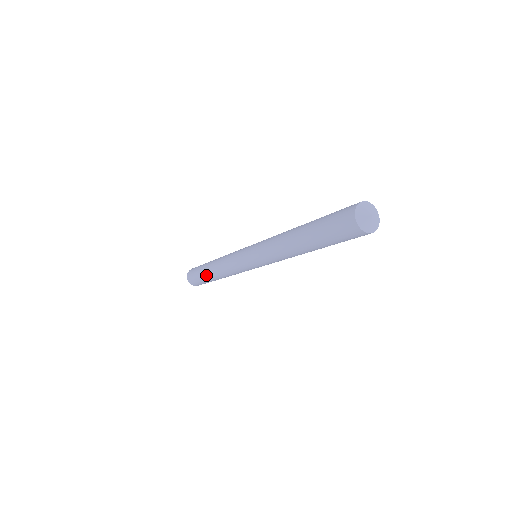
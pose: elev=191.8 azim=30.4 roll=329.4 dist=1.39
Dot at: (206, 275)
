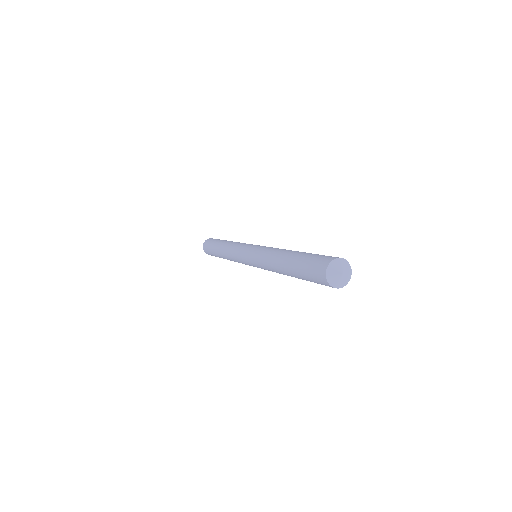
Dot at: (219, 256)
